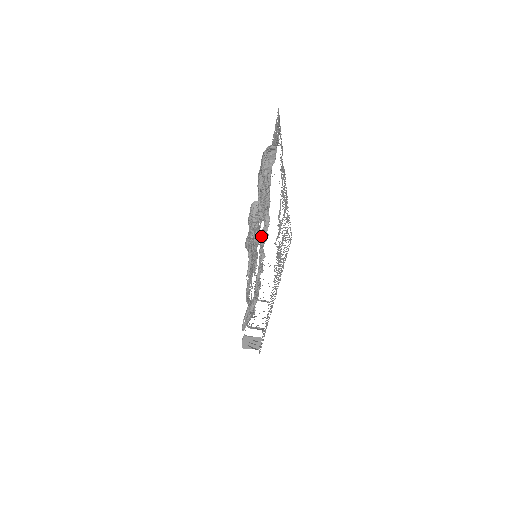
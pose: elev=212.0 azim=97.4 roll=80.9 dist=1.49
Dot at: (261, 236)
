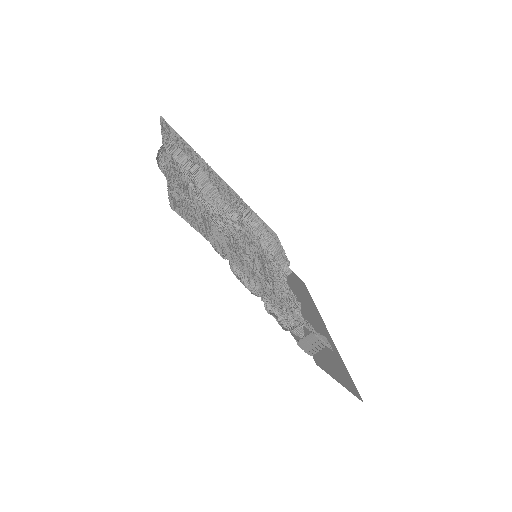
Dot at: occluded
